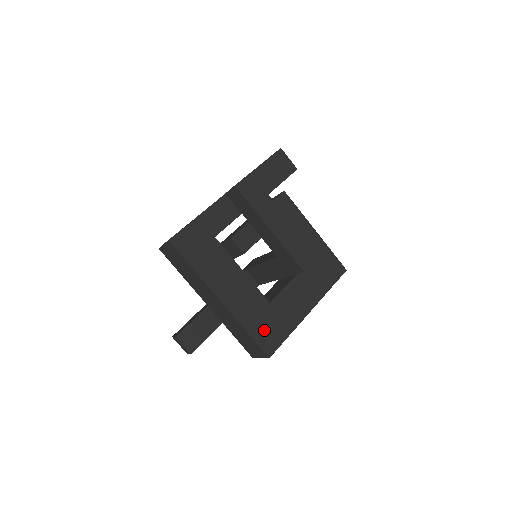
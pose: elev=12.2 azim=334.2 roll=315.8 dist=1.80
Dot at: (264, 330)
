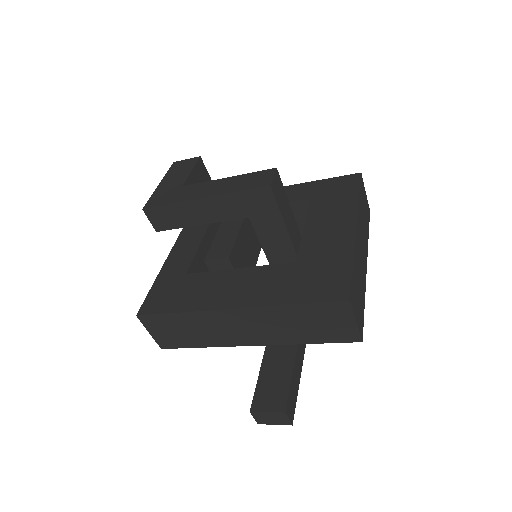
Dot at: (313, 285)
